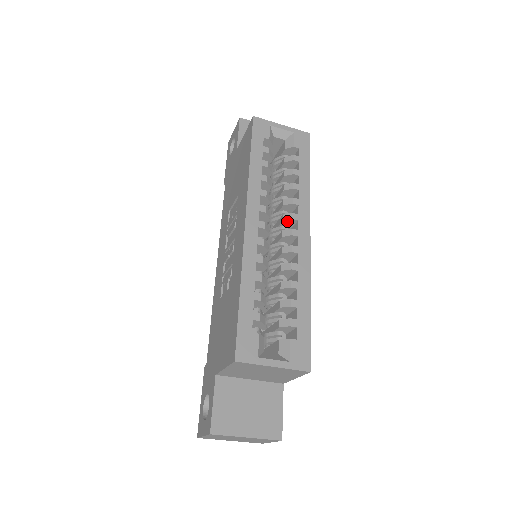
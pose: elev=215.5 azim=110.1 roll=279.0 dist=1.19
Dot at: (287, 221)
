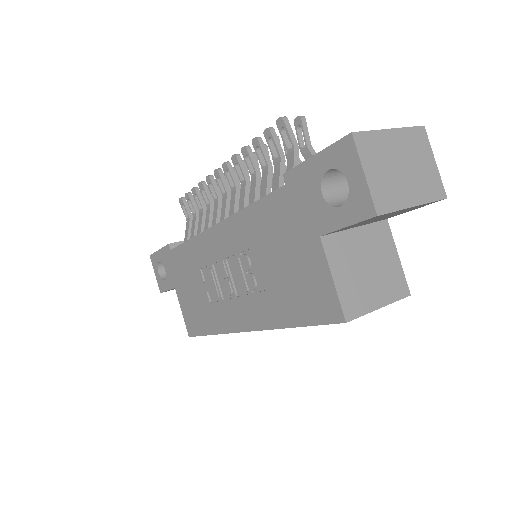
Dot at: occluded
